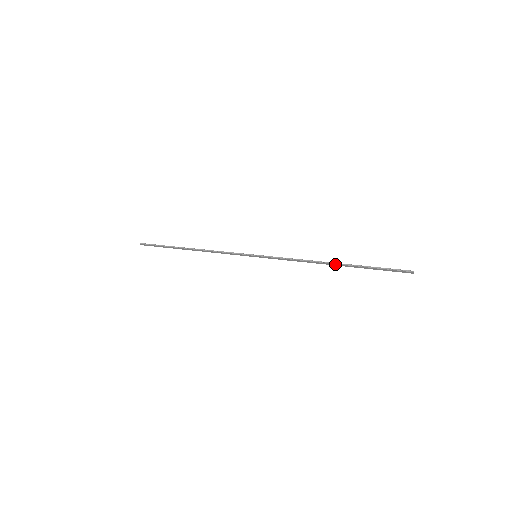
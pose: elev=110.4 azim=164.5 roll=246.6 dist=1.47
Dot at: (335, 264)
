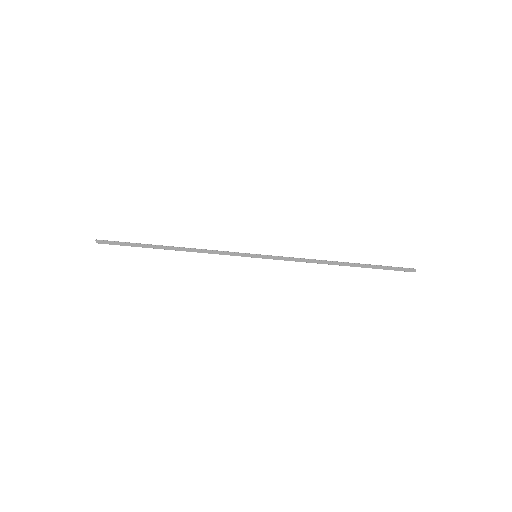
Dot at: (343, 263)
